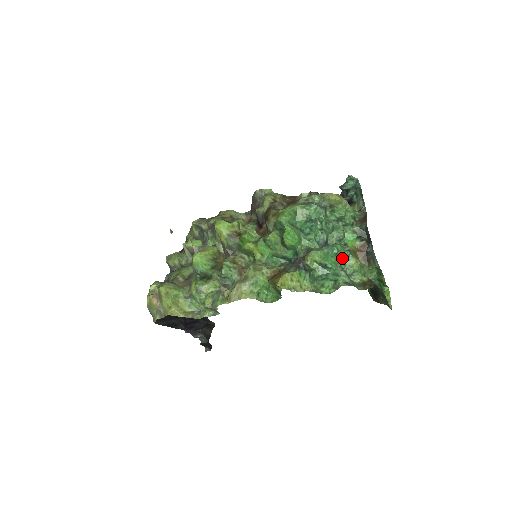
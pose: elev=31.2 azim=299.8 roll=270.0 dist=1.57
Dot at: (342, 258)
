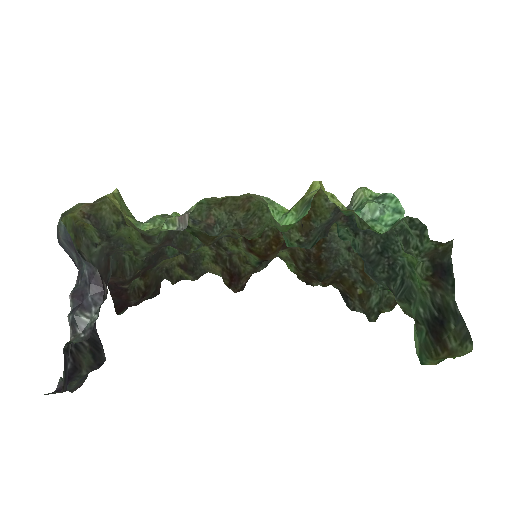
Dot at: occluded
